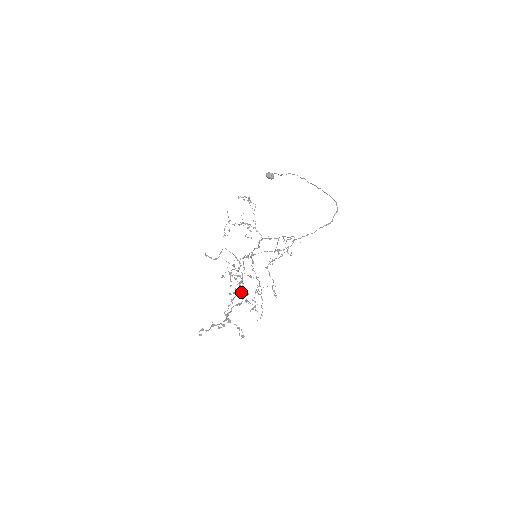
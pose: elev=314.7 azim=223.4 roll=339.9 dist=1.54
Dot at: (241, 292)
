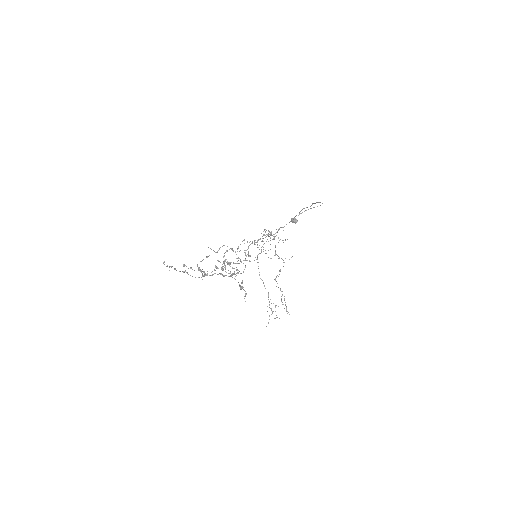
Dot at: (232, 274)
